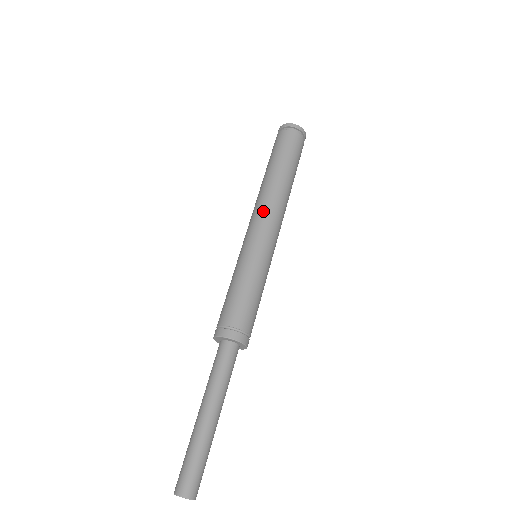
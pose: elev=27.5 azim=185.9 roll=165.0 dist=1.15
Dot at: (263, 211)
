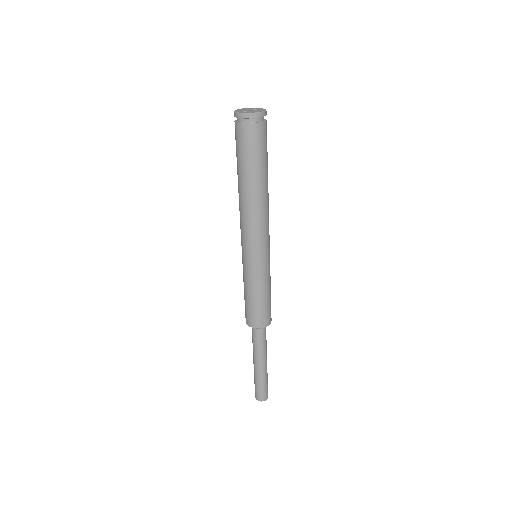
Dot at: (263, 226)
